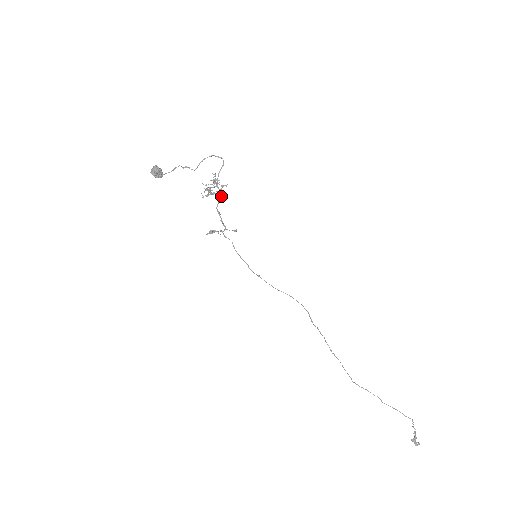
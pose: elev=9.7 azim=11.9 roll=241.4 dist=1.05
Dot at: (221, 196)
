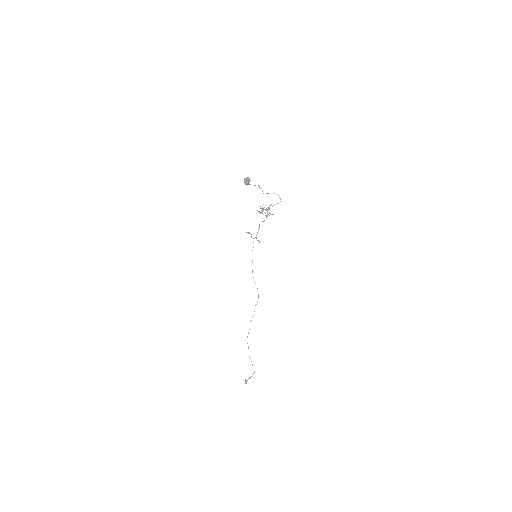
Dot at: occluded
